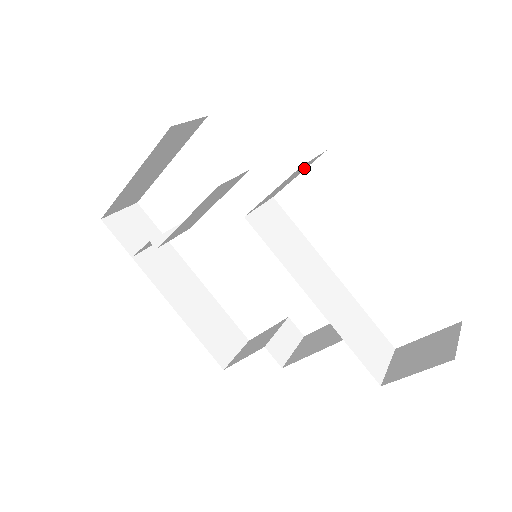
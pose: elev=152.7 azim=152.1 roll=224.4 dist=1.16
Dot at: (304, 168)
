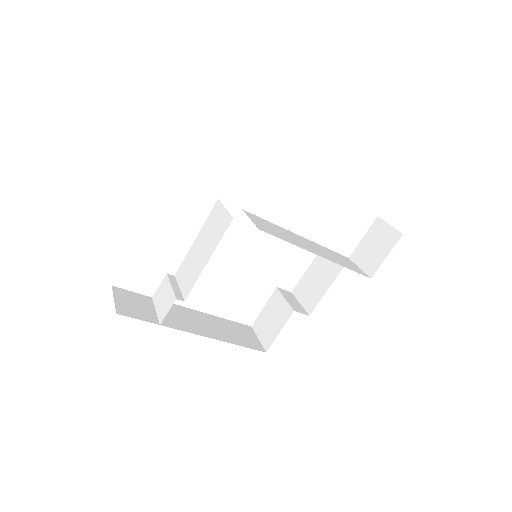
Dot at: occluded
